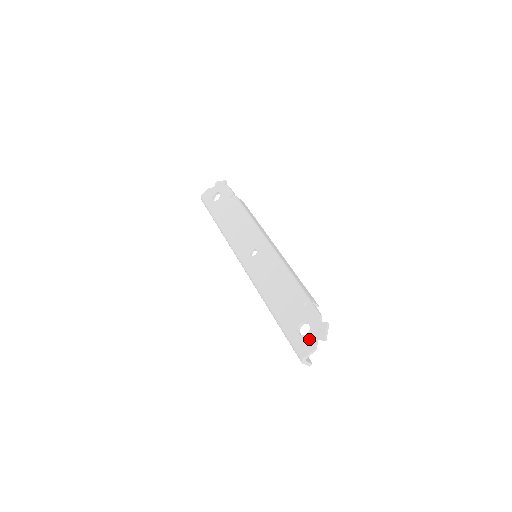
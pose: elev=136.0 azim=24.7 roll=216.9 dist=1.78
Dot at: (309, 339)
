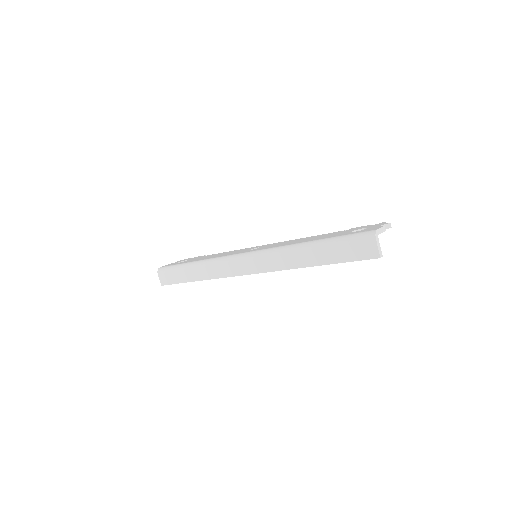
Dot at: (372, 227)
